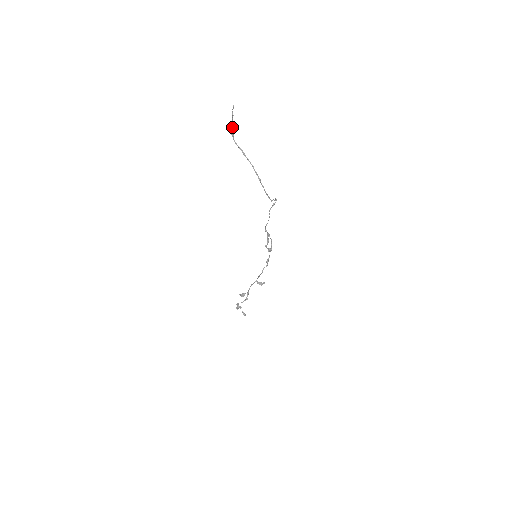
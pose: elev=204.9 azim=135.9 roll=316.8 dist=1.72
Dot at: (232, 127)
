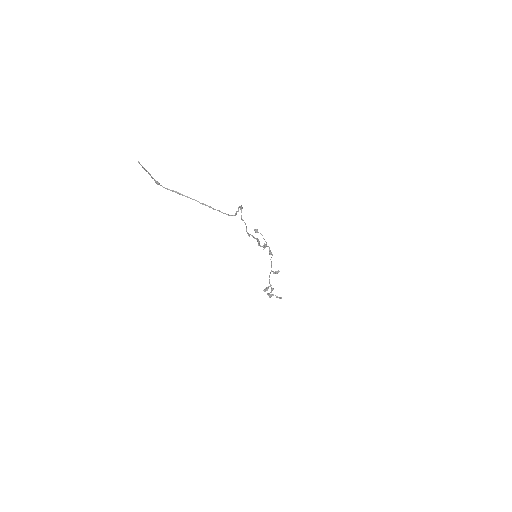
Dot at: (152, 178)
